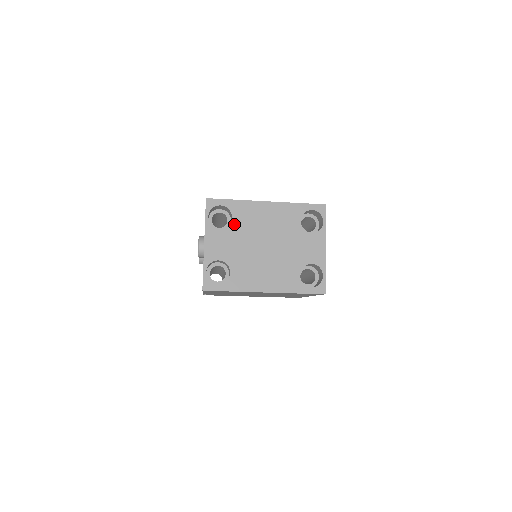
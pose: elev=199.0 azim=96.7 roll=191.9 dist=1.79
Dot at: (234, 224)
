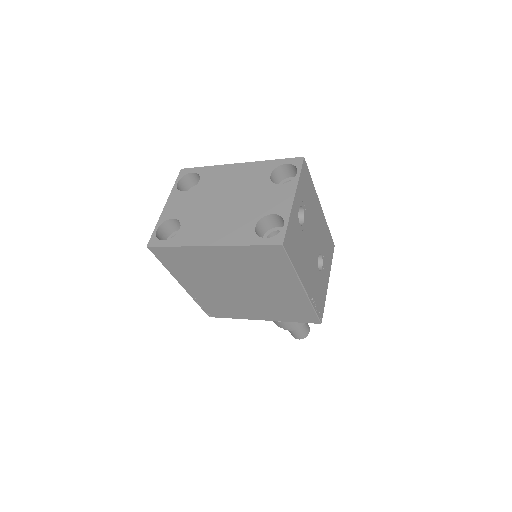
Dot at: (199, 186)
